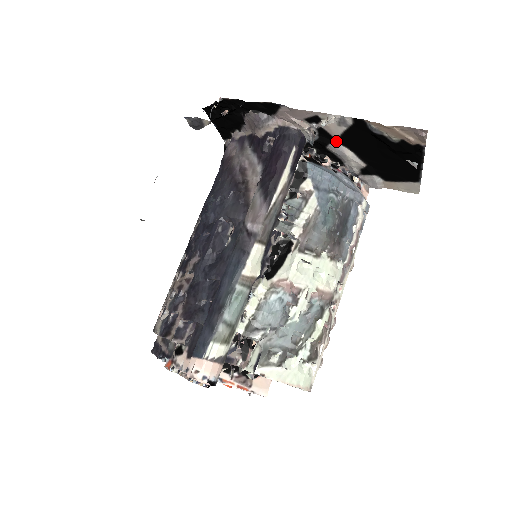
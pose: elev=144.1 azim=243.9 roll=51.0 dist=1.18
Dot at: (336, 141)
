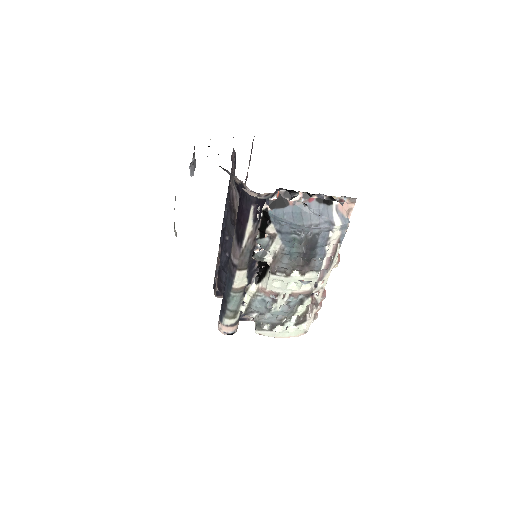
Dot at: occluded
